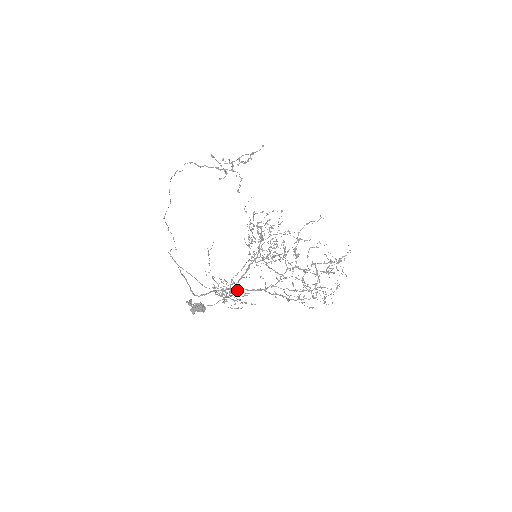
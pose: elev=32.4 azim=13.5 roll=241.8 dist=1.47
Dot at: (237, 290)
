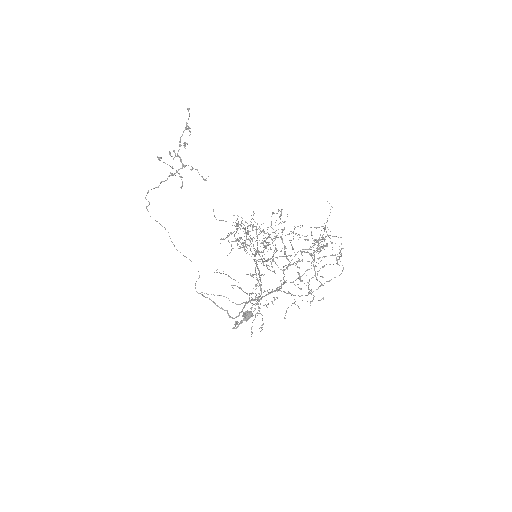
Dot at: (261, 299)
